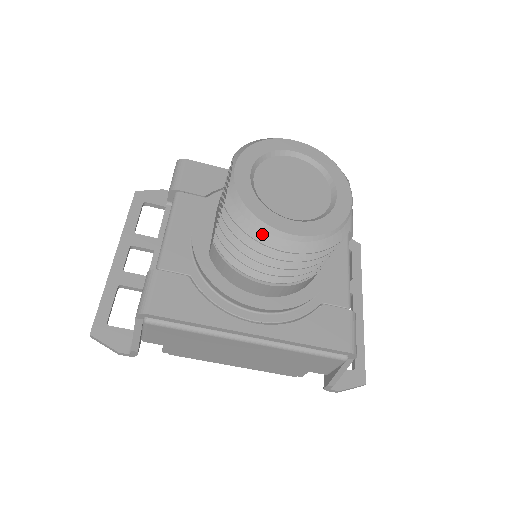
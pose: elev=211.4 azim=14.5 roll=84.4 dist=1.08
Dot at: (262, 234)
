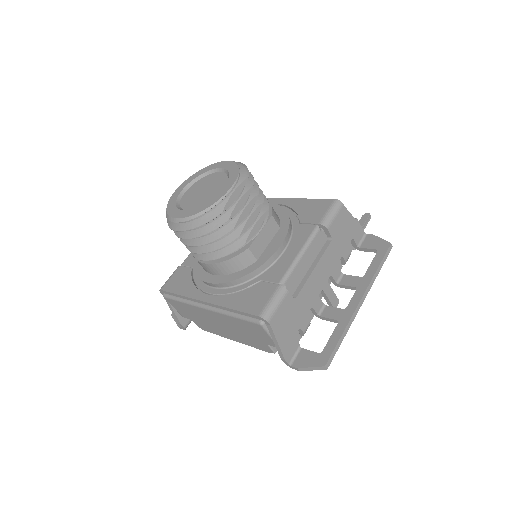
Dot at: (172, 223)
